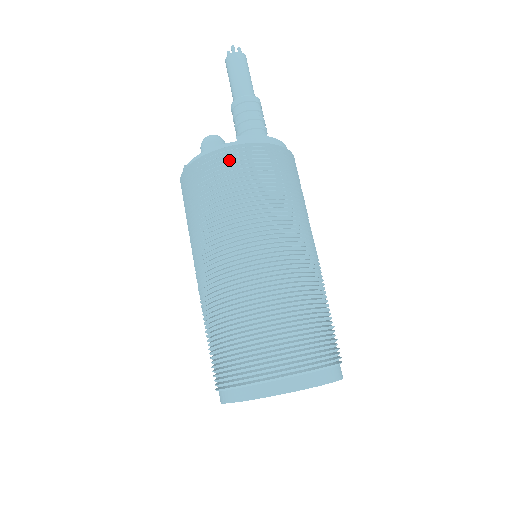
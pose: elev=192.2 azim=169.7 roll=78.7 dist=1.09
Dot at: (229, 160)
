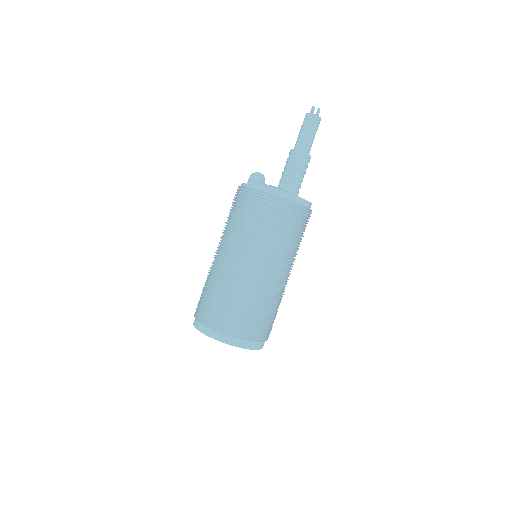
Dot at: (243, 196)
